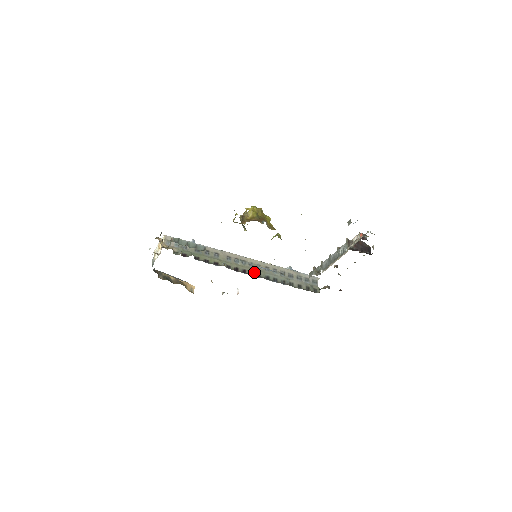
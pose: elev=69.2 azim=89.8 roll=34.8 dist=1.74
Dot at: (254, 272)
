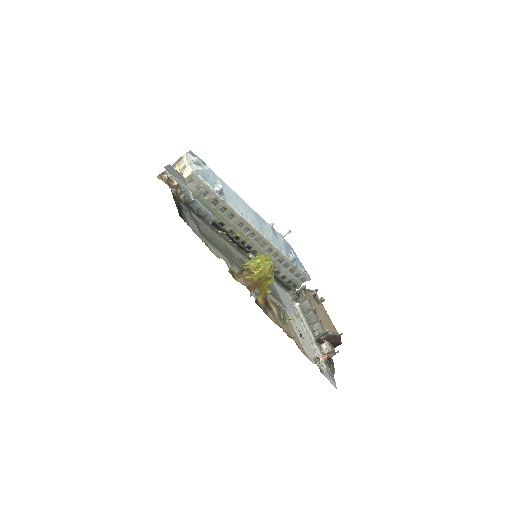
Dot at: (253, 248)
